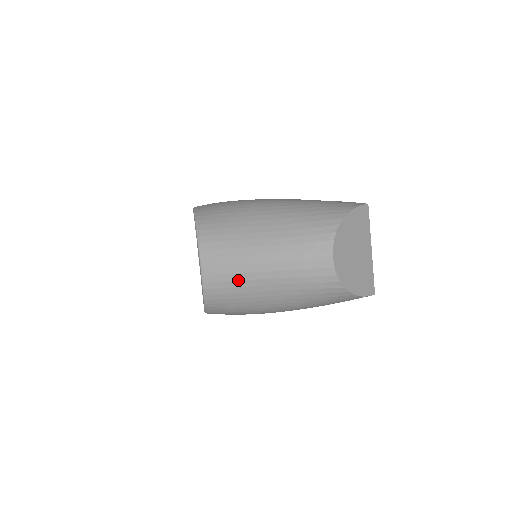
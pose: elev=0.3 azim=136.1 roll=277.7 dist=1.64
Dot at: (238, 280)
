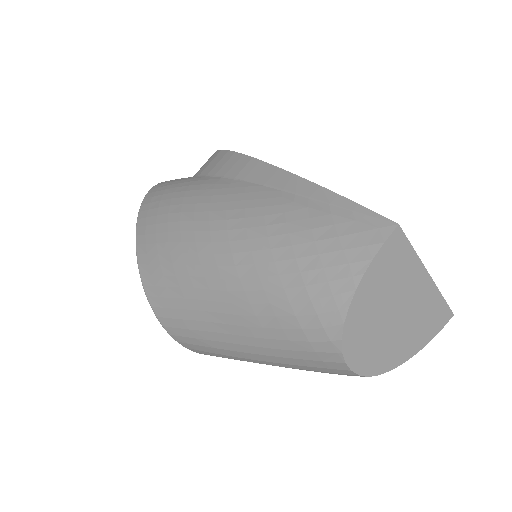
Dot at: occluded
